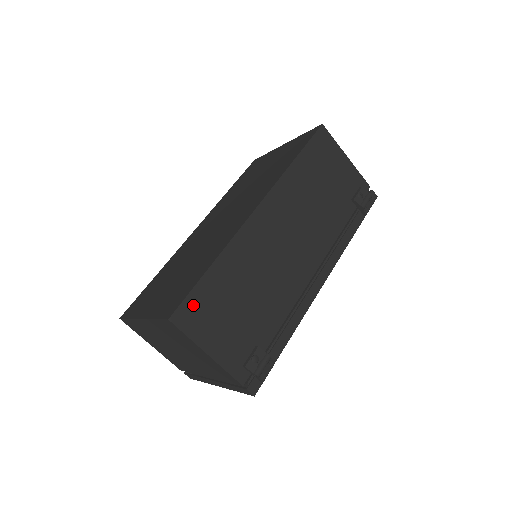
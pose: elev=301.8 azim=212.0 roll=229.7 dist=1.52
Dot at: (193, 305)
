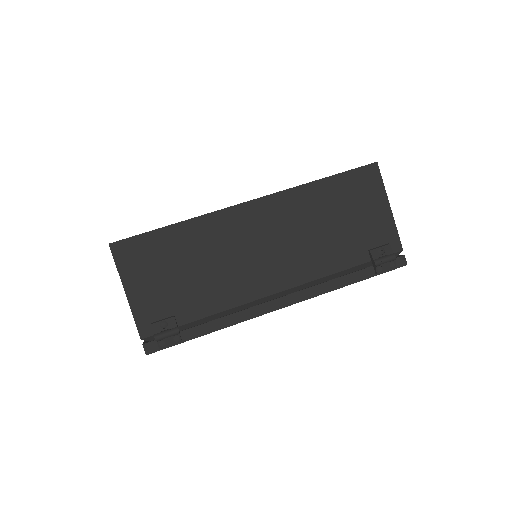
Dot at: (137, 246)
